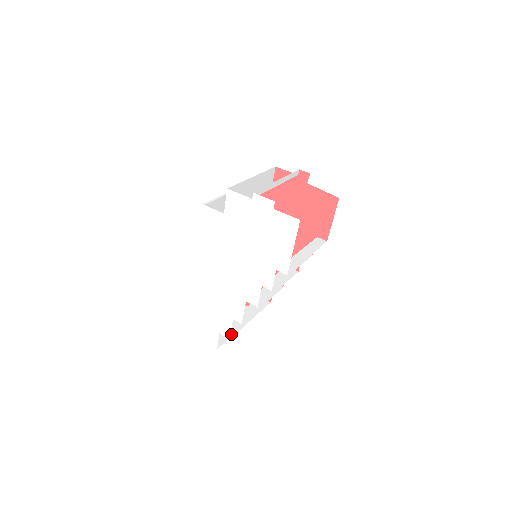
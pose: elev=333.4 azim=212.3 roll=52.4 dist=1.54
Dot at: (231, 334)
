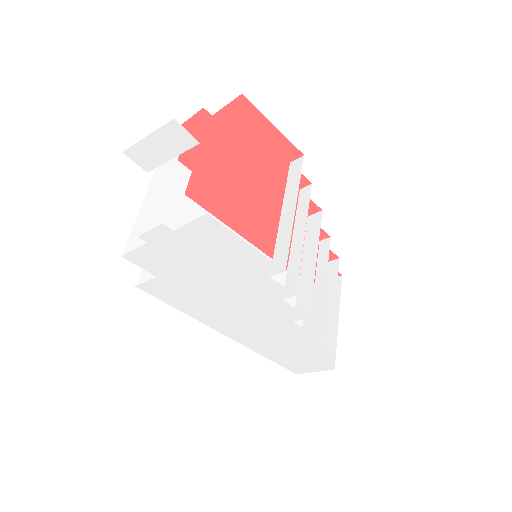
Dot at: (328, 347)
